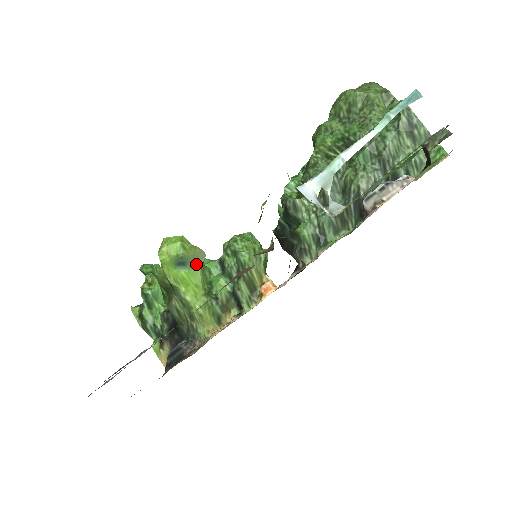
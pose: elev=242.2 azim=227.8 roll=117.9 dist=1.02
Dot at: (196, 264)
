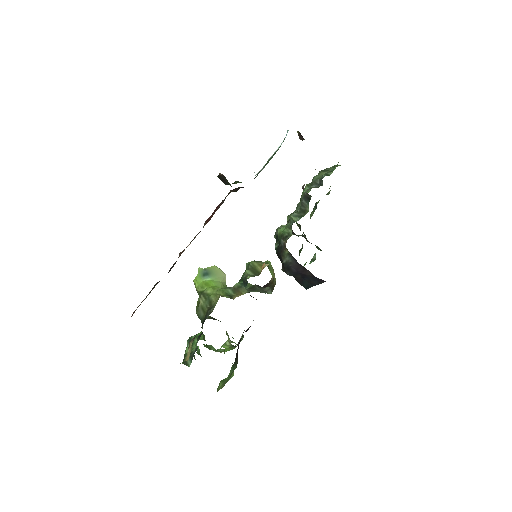
Dot at: (218, 278)
